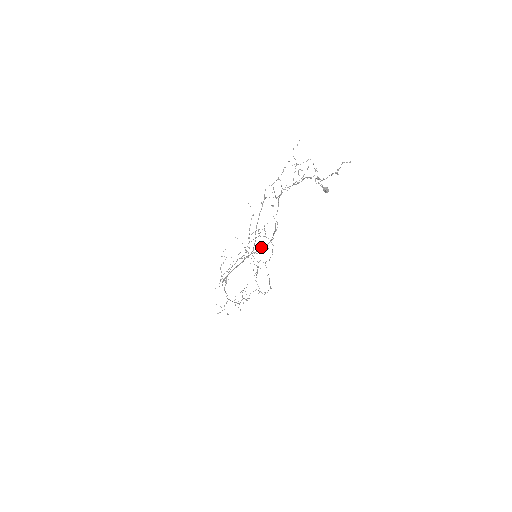
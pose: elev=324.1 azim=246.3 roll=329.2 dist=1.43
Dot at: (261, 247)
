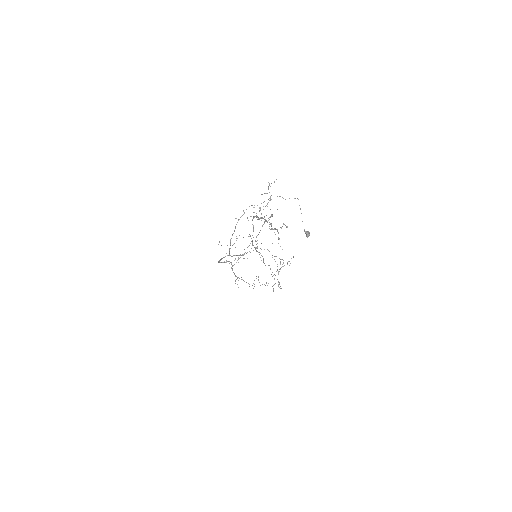
Dot at: (235, 255)
